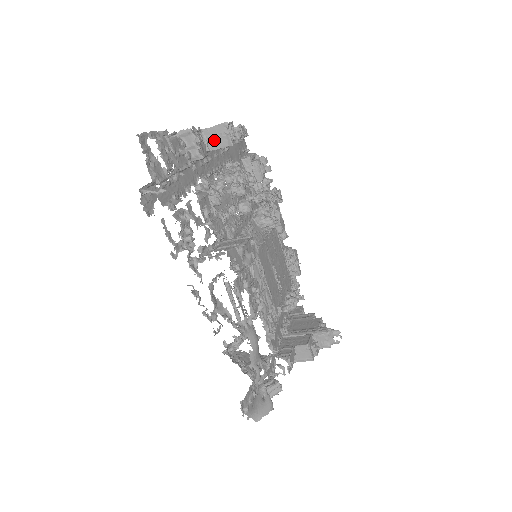
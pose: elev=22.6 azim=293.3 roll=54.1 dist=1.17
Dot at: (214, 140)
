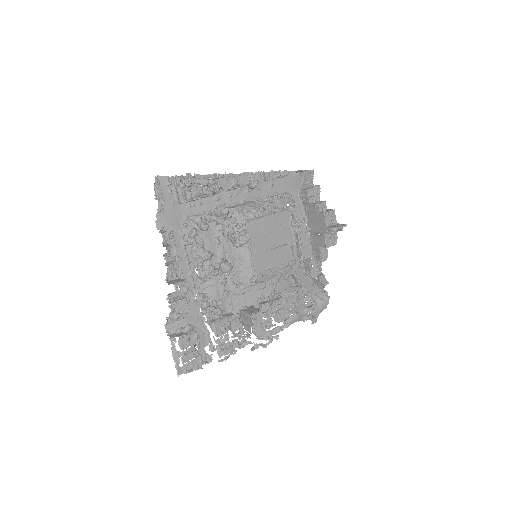
Dot at: occluded
